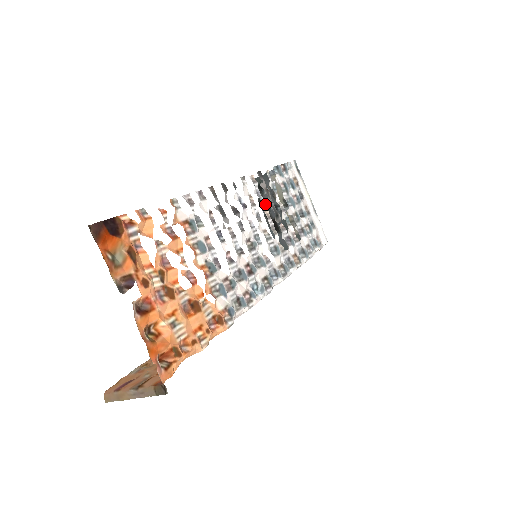
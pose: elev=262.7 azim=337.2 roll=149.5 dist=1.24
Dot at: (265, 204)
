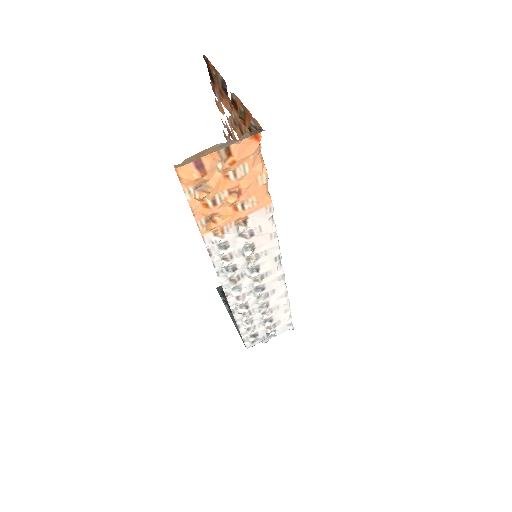
Dot at: occluded
